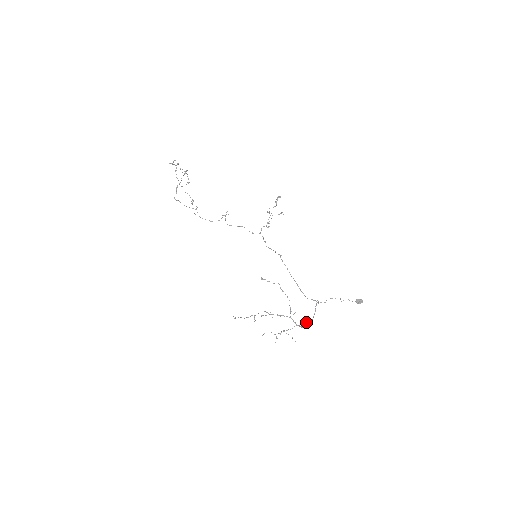
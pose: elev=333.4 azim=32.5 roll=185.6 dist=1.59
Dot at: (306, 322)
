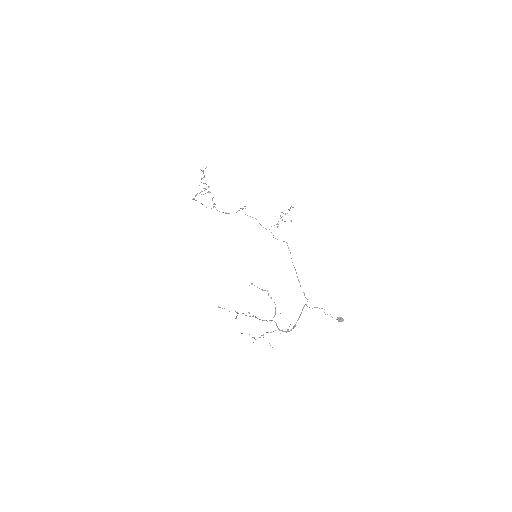
Dot at: occluded
